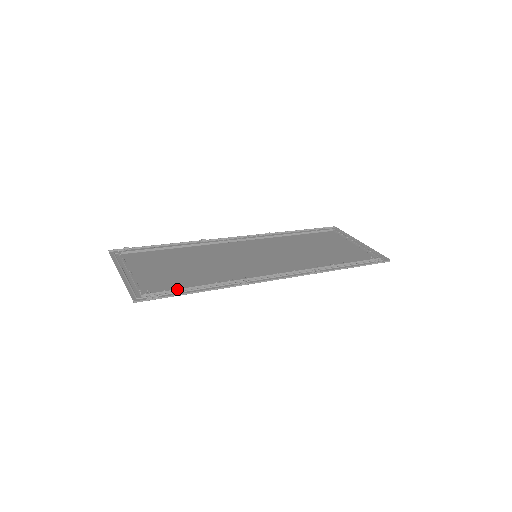
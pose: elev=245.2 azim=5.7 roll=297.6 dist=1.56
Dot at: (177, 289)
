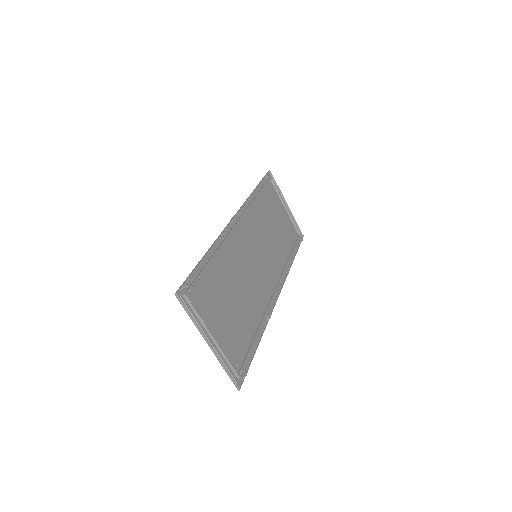
Dot at: occluded
